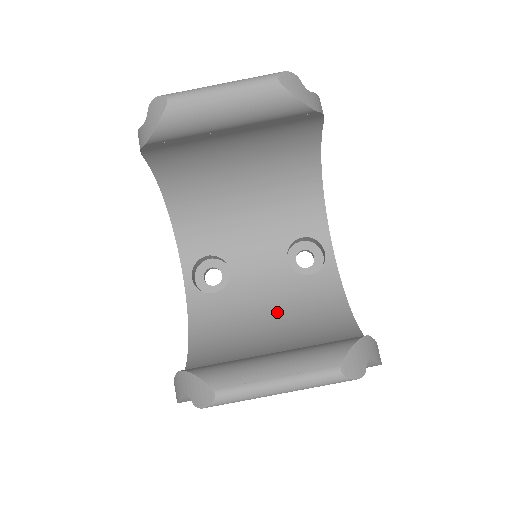
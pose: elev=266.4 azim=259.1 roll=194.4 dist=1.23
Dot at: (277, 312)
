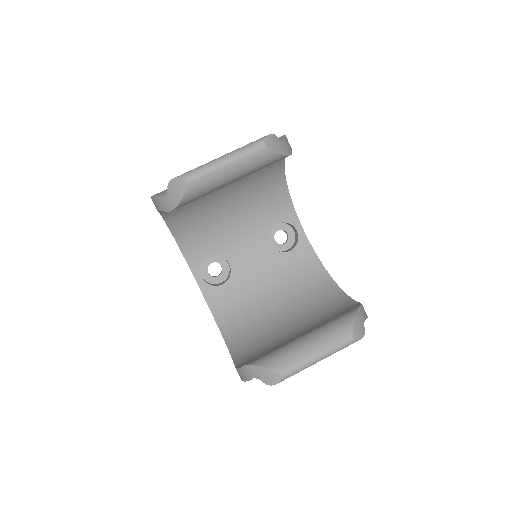
Dot at: (275, 287)
